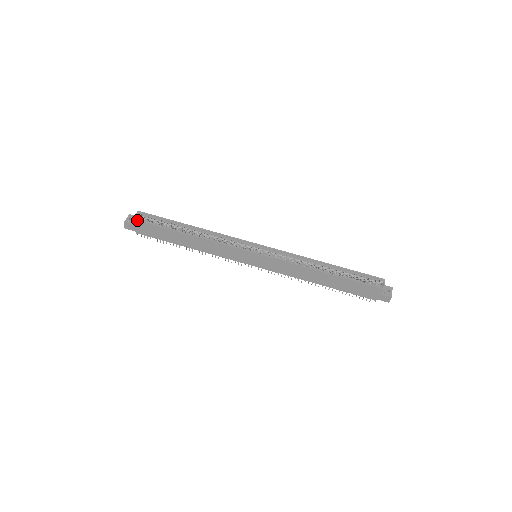
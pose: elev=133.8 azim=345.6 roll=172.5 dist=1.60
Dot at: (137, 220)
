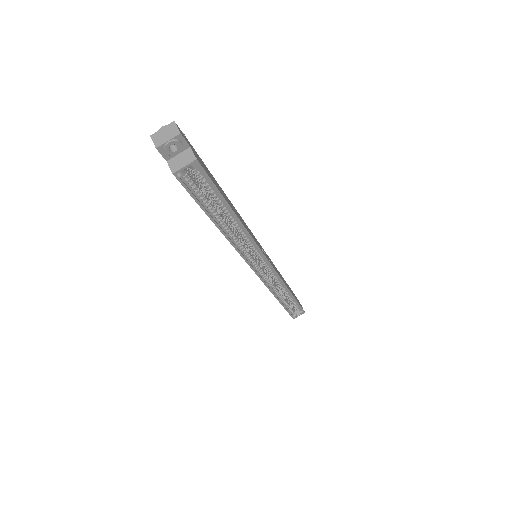
Dot at: (178, 179)
